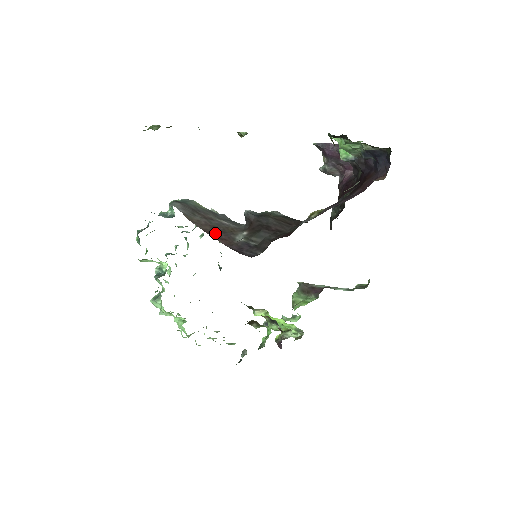
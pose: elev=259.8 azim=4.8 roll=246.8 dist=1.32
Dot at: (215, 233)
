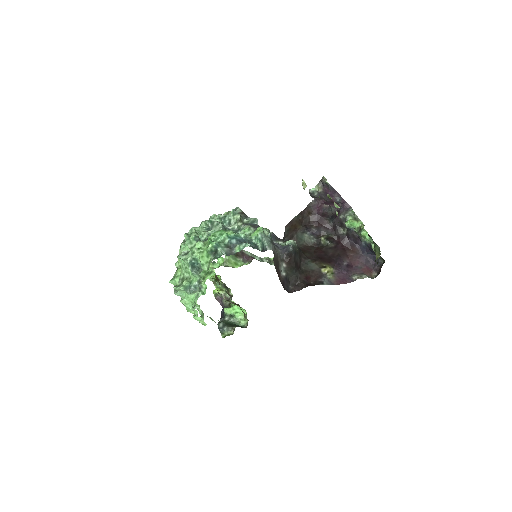
Dot at: occluded
